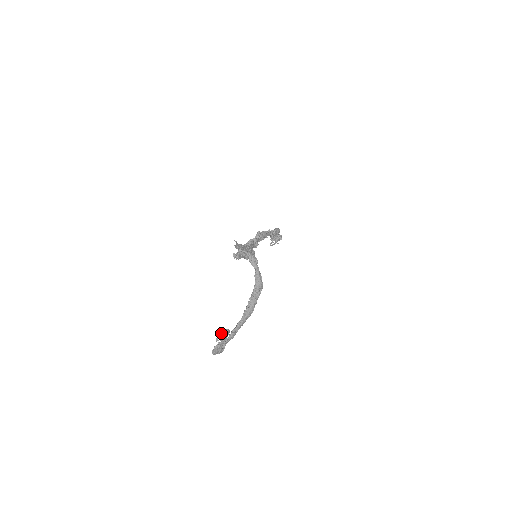
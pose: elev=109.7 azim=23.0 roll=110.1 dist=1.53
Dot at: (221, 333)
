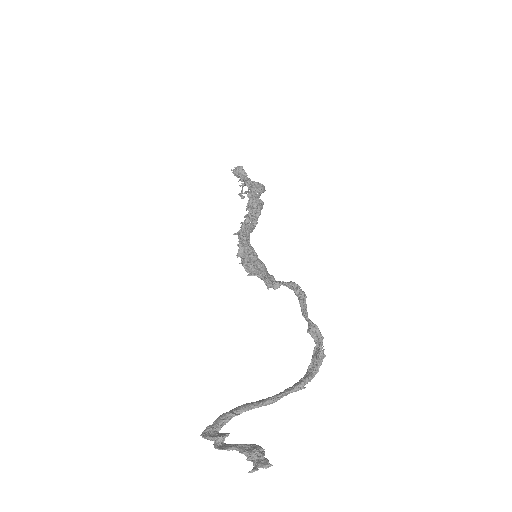
Dot at: (262, 467)
